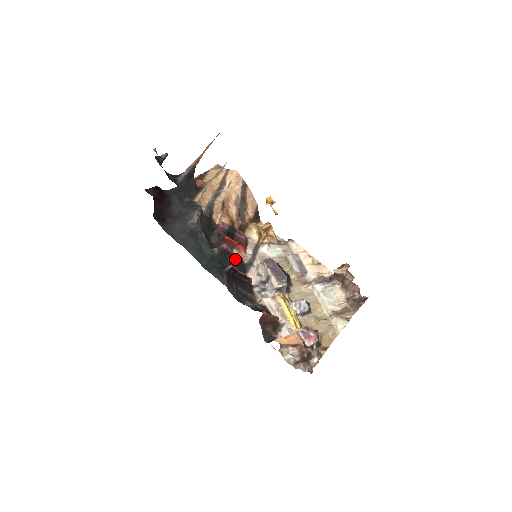
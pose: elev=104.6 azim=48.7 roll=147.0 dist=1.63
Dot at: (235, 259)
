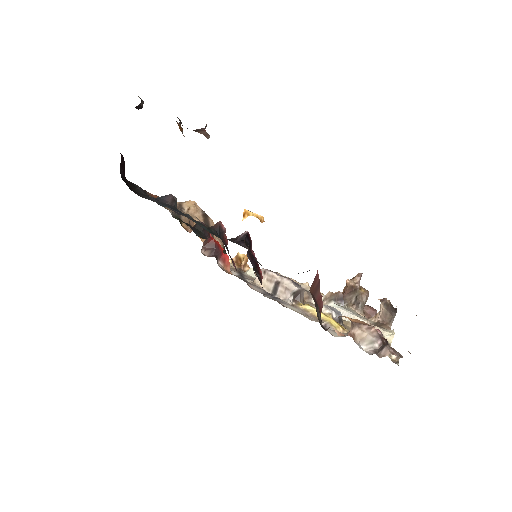
Dot at: occluded
